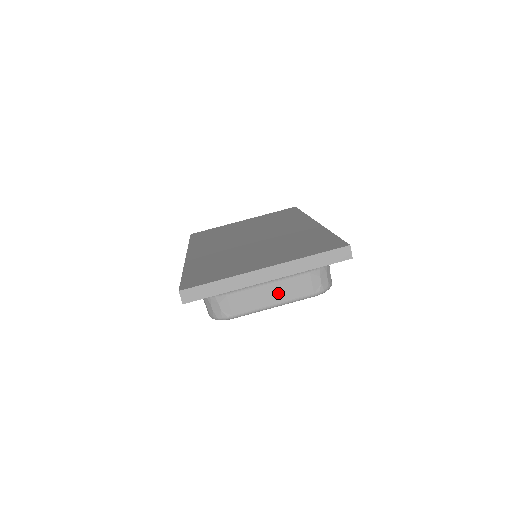
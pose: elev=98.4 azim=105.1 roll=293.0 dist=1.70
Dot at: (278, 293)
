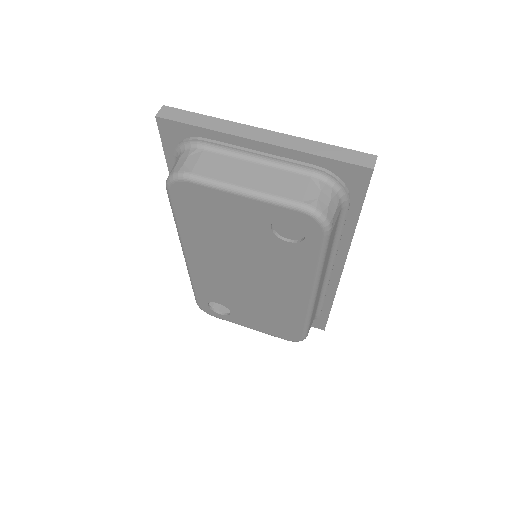
Dot at: (260, 178)
